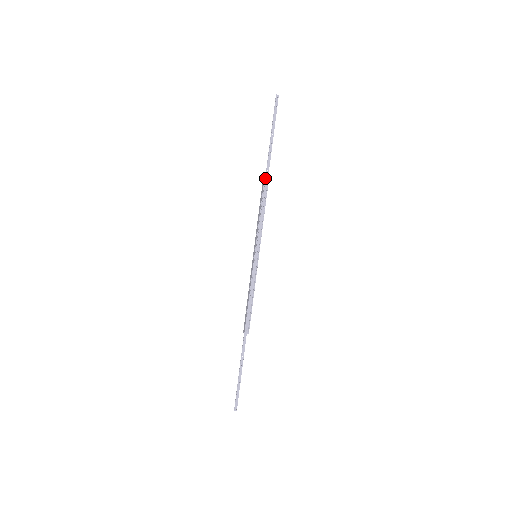
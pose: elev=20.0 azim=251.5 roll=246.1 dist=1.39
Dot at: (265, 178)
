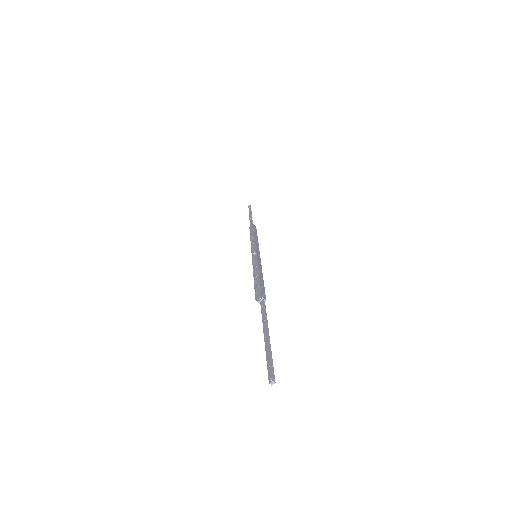
Dot at: (250, 227)
